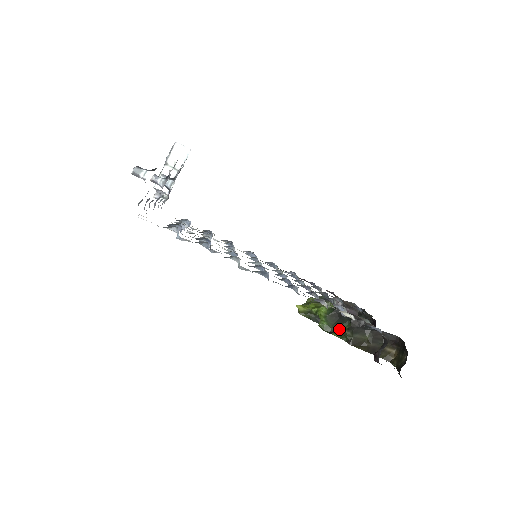
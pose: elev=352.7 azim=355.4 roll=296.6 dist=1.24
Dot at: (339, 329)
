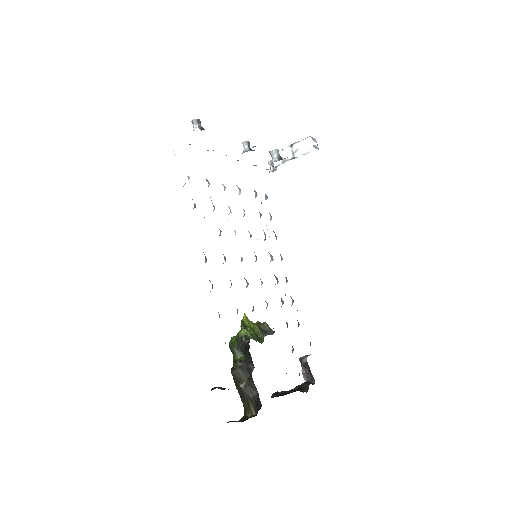
Dot at: (238, 354)
